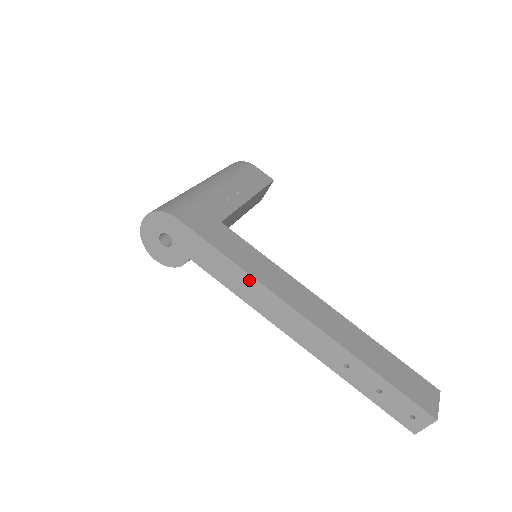
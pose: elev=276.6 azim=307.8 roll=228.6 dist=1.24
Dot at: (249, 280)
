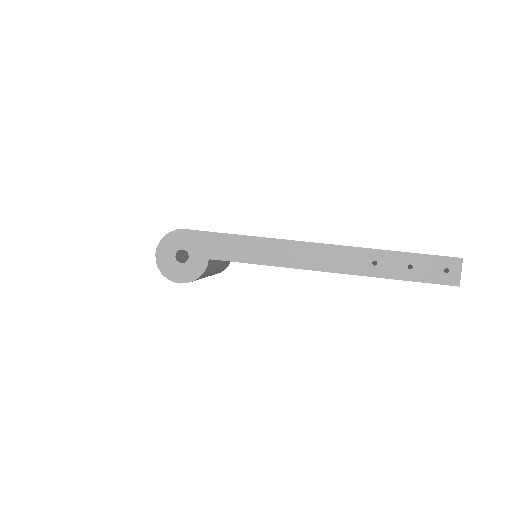
Dot at: (264, 242)
